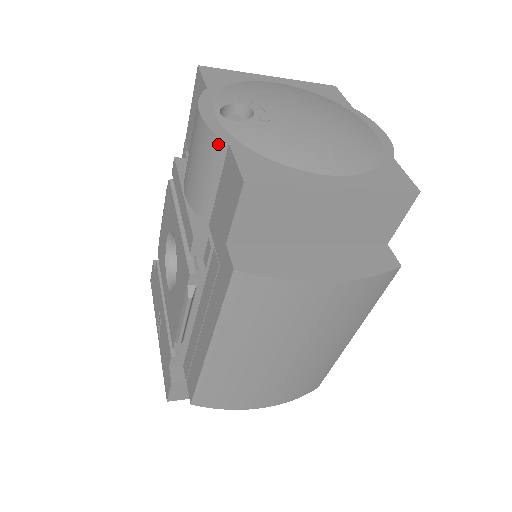
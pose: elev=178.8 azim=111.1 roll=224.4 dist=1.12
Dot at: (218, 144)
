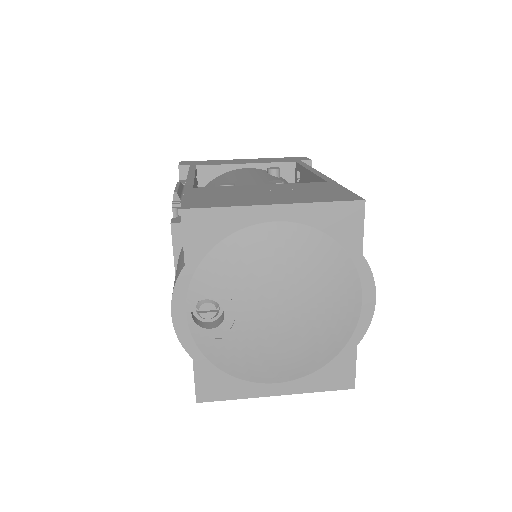
Dot at: (186, 348)
